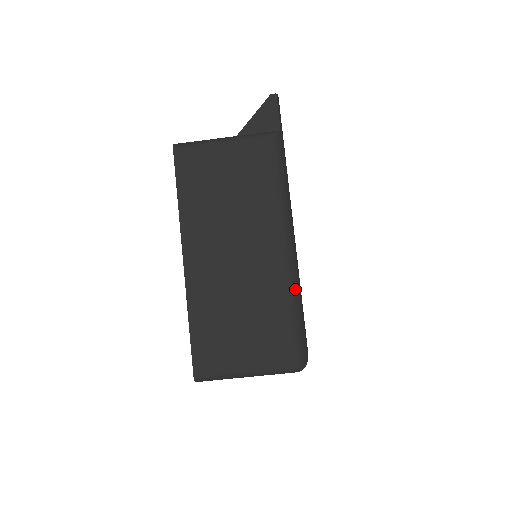
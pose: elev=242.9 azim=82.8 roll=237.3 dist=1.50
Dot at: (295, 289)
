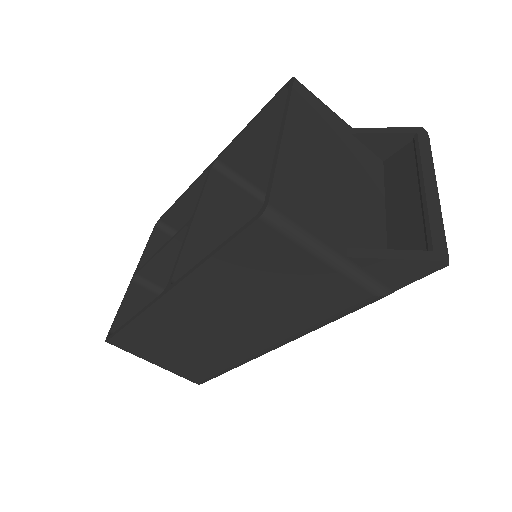
Dot at: occluded
